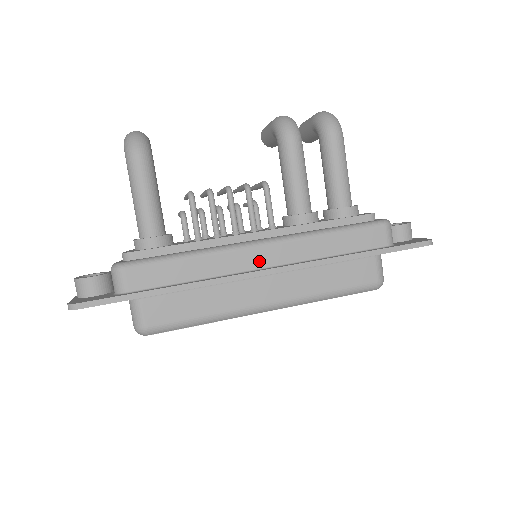
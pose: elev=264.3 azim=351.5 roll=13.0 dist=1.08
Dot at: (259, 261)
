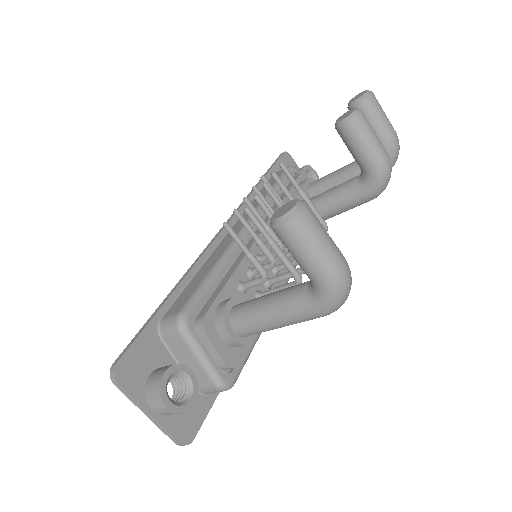
Dot at: occluded
